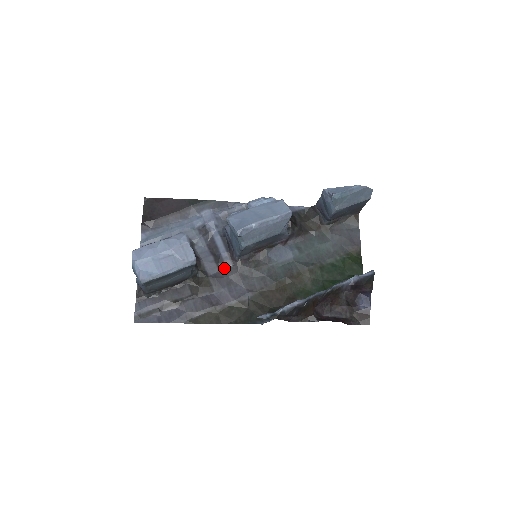
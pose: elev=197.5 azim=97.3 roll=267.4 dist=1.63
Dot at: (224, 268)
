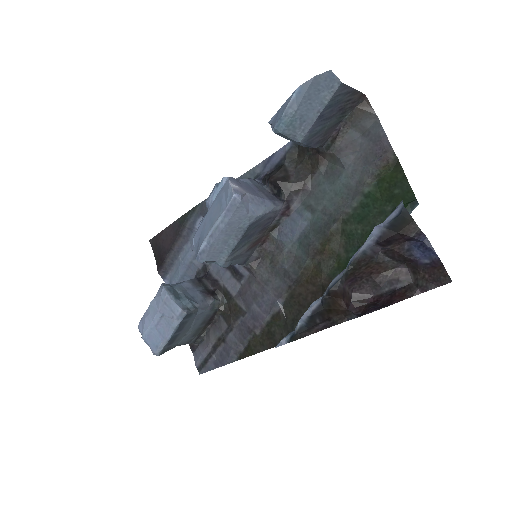
Dot at: (244, 279)
